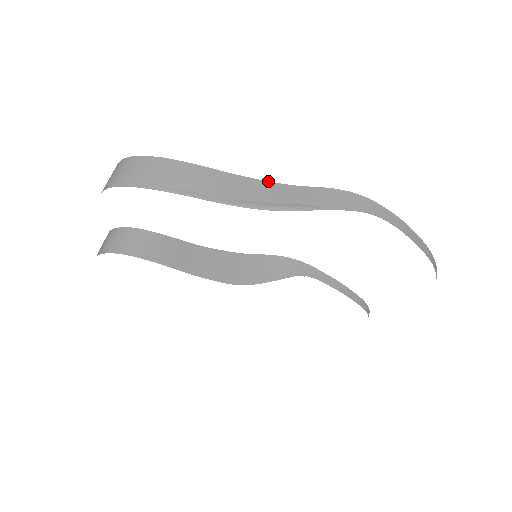
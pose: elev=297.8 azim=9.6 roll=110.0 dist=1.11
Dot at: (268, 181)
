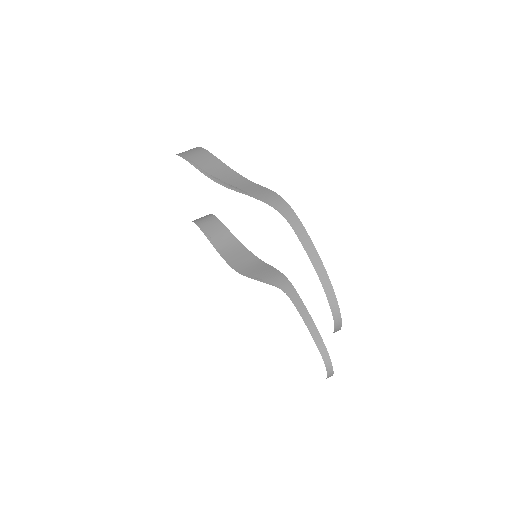
Dot at: (241, 175)
